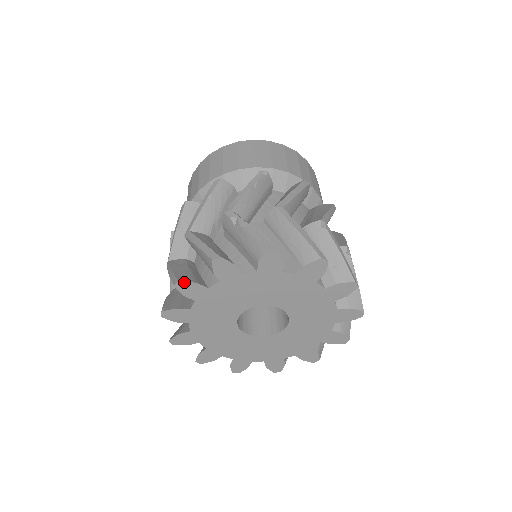
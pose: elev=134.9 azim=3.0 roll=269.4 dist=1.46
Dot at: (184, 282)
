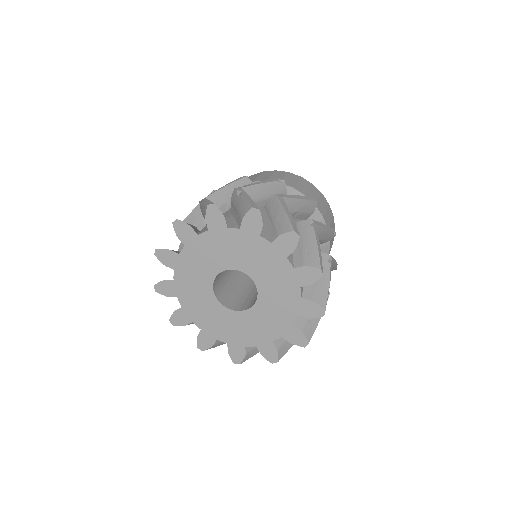
Dot at: (181, 222)
